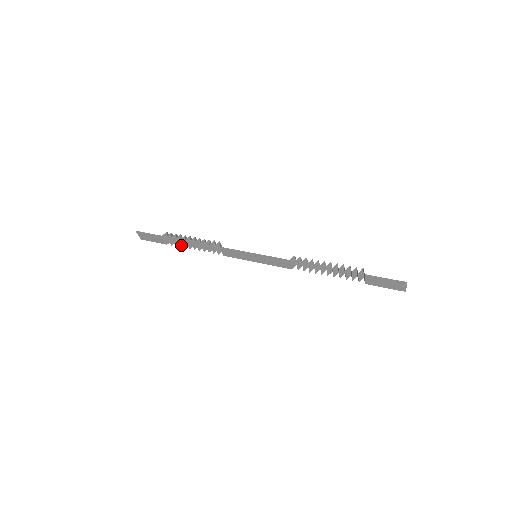
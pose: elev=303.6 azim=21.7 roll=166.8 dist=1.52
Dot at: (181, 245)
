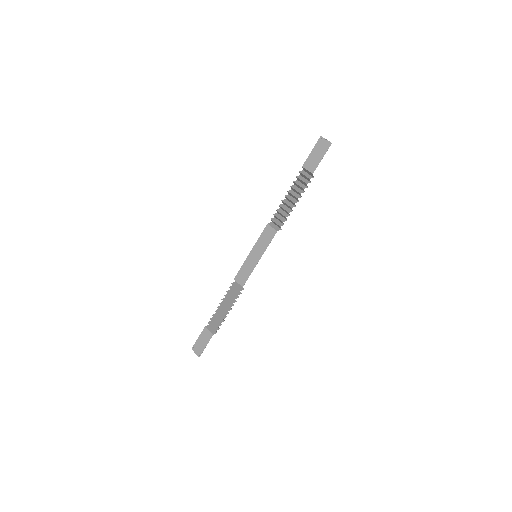
Dot at: (220, 322)
